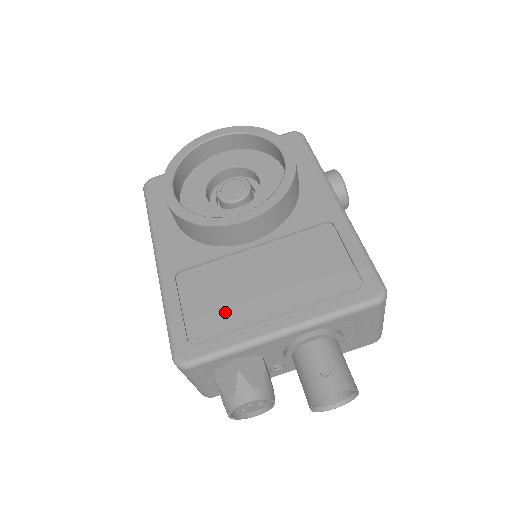
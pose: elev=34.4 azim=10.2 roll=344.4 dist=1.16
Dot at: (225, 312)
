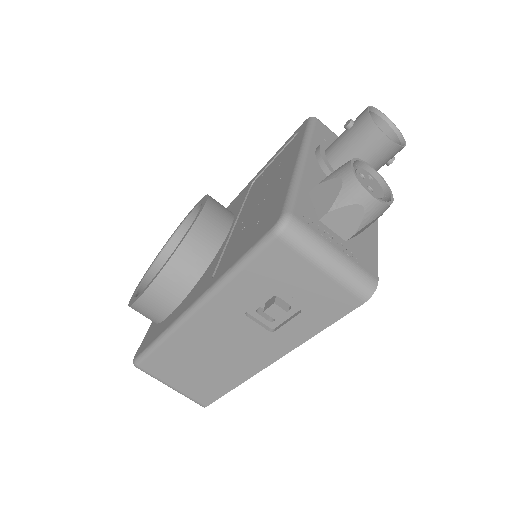
Dot at: (264, 212)
